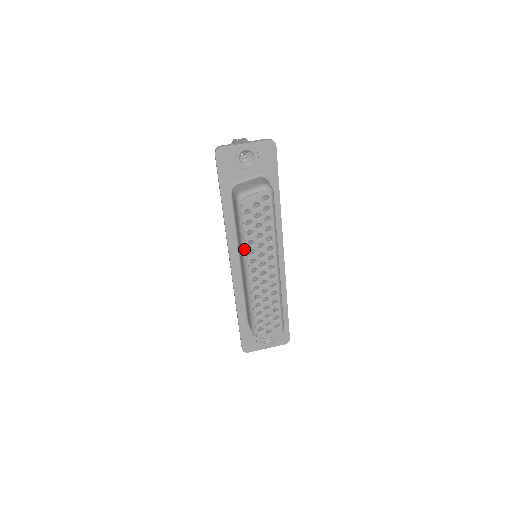
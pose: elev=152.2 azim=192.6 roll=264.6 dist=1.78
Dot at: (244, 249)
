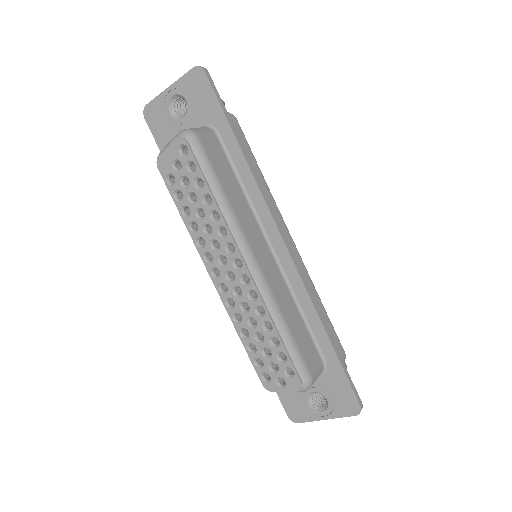
Dot at: (192, 239)
